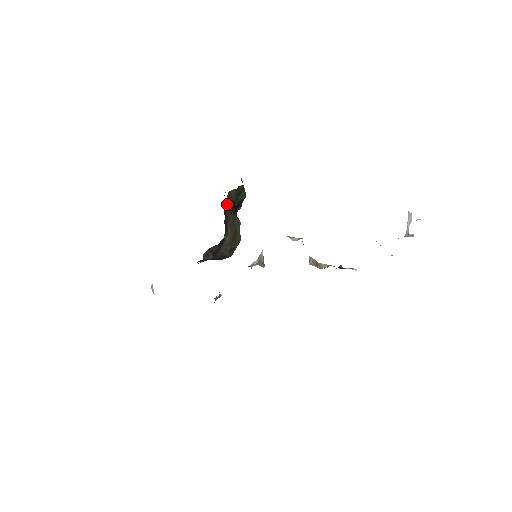
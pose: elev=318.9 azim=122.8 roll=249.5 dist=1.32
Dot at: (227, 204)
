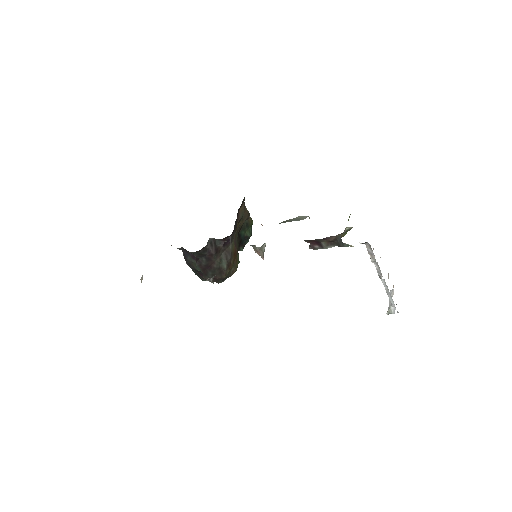
Dot at: (240, 214)
